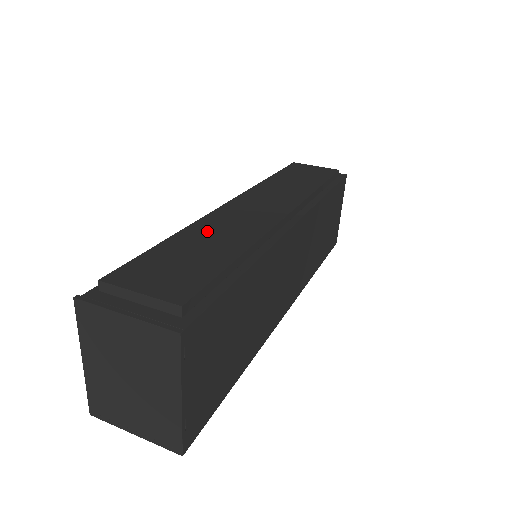
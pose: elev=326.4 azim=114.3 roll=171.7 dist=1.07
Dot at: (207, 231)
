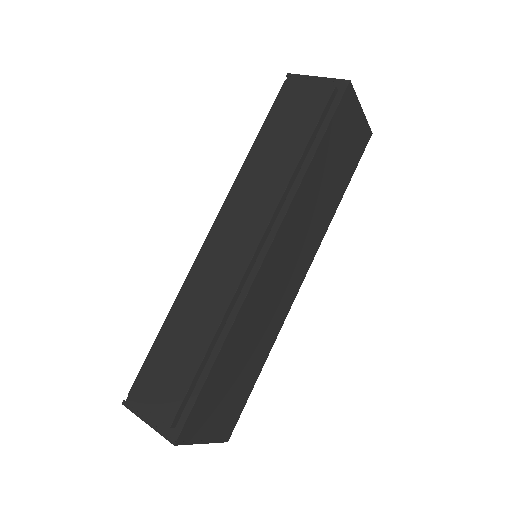
Dot at: (188, 306)
